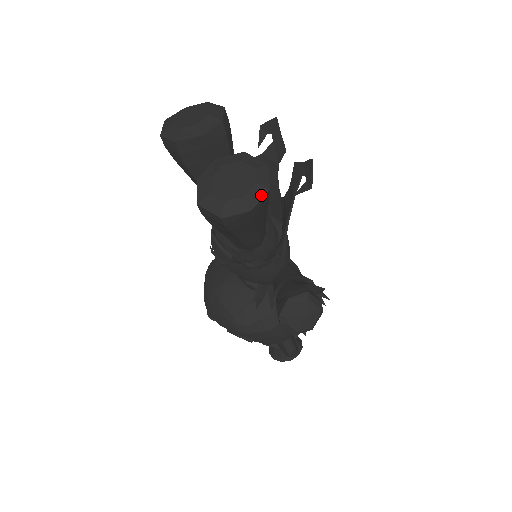
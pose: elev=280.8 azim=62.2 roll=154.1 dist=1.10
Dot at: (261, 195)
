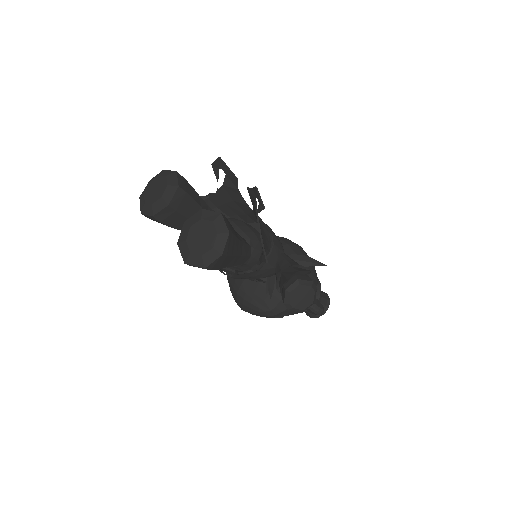
Dot at: (225, 240)
